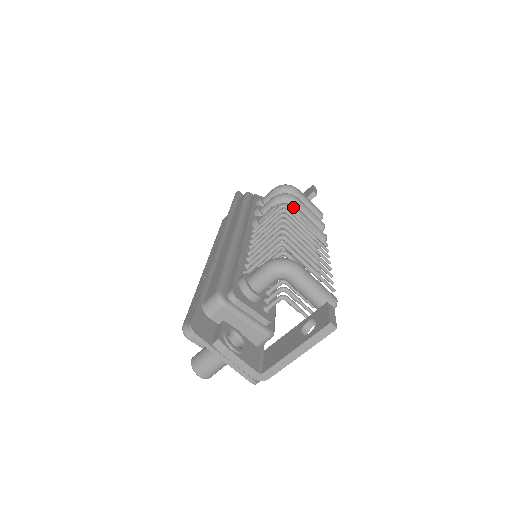
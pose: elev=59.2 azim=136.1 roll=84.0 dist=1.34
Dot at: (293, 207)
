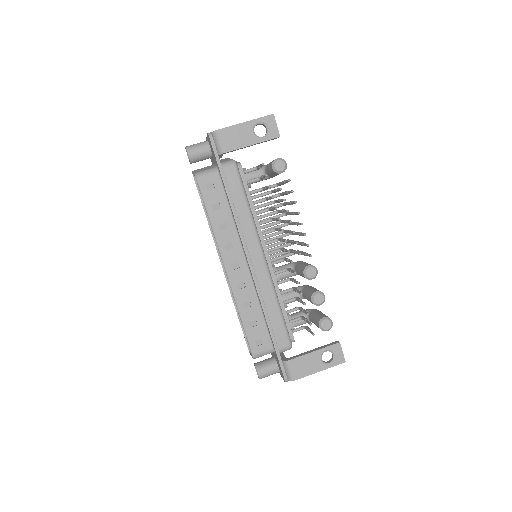
Dot at: occluded
